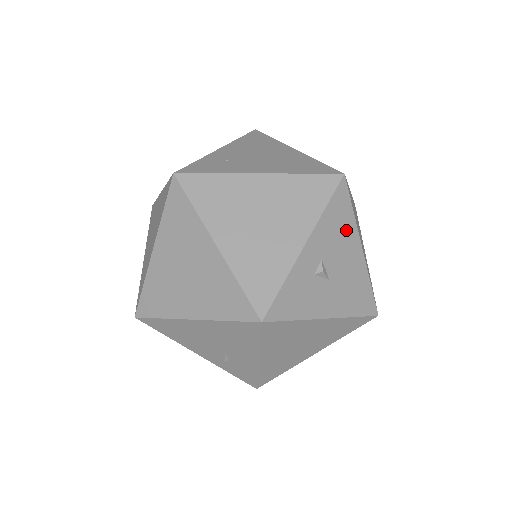
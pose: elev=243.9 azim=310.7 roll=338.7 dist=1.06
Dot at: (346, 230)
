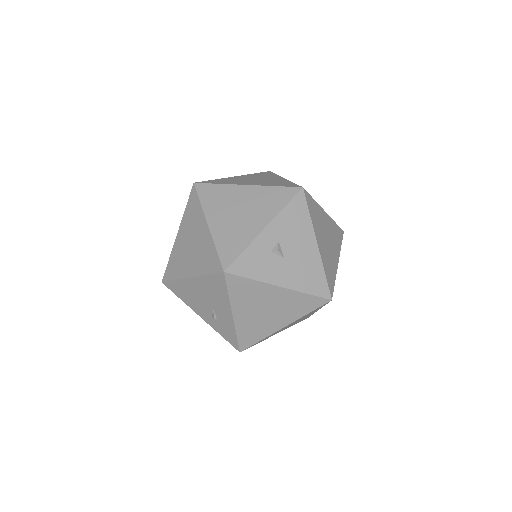
Dot at: (302, 227)
